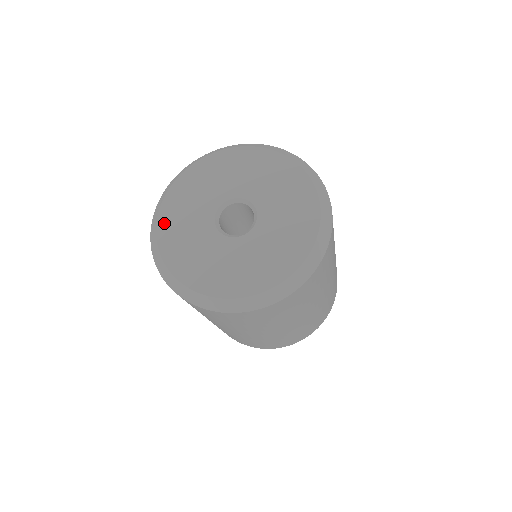
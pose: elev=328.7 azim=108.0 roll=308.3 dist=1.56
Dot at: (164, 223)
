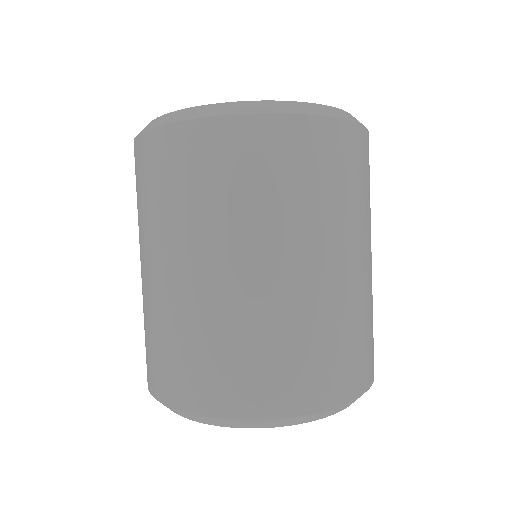
Dot at: occluded
